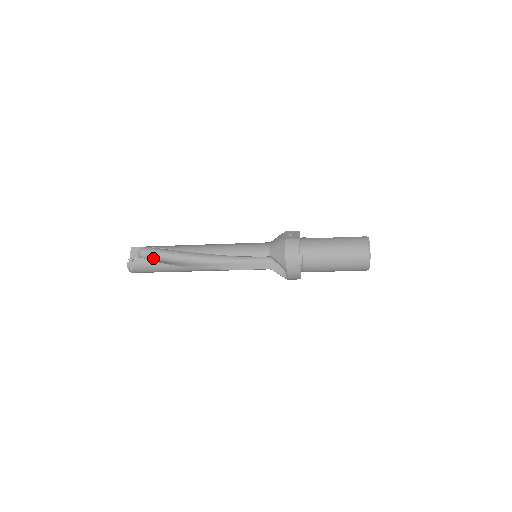
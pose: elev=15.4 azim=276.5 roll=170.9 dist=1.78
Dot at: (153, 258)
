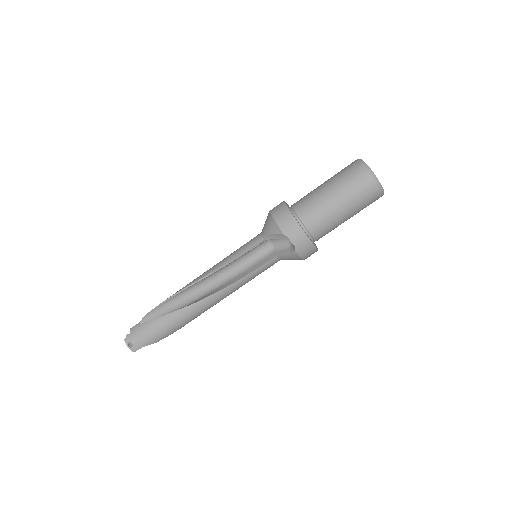
Dot at: occluded
